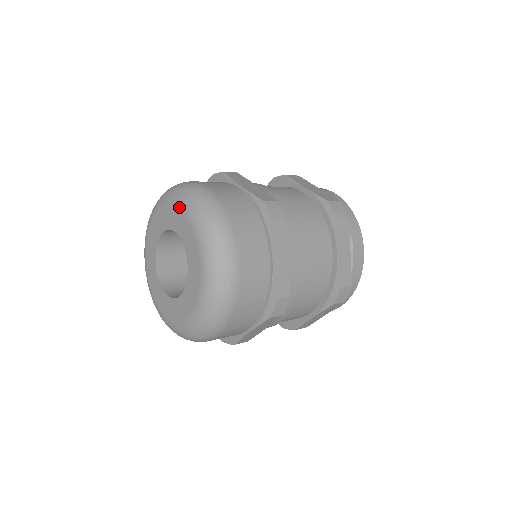
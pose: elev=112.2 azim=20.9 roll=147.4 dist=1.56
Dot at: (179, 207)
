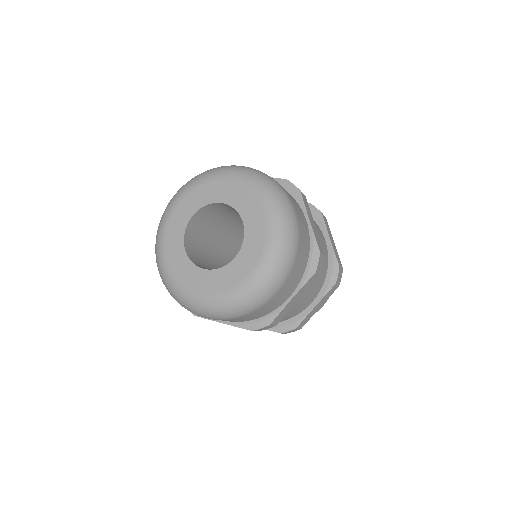
Dot at: (265, 208)
